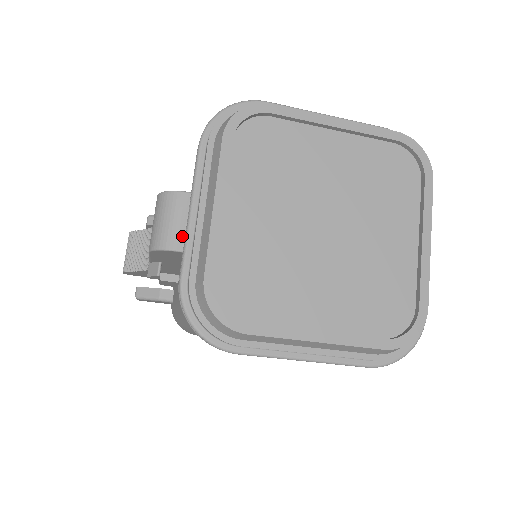
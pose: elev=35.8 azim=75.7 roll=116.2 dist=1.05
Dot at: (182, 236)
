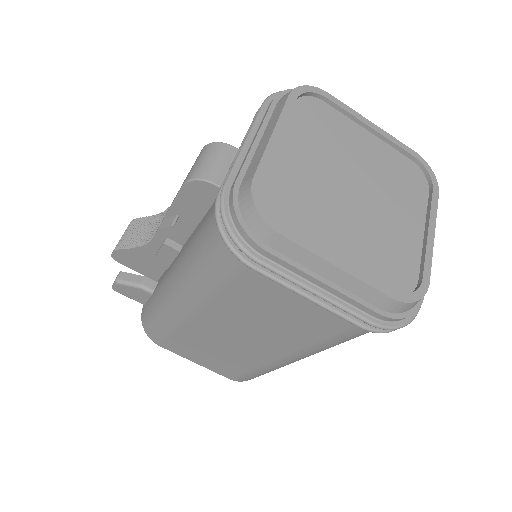
Dot at: (221, 175)
